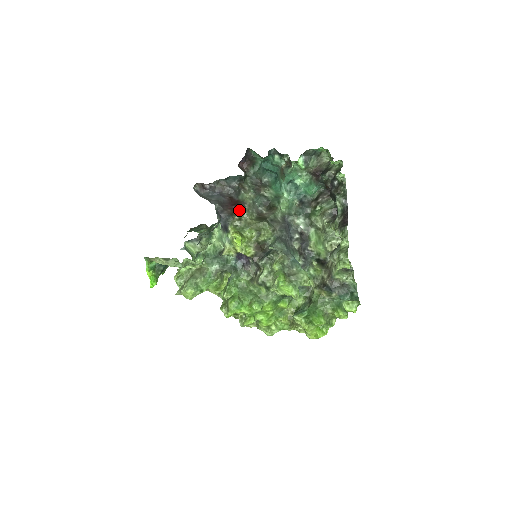
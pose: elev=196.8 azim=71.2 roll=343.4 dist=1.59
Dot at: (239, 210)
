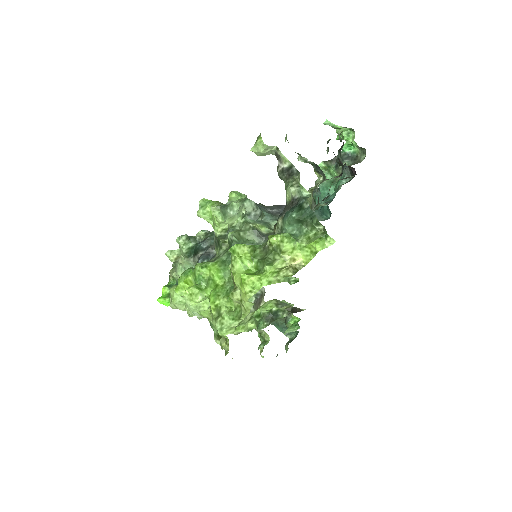
Dot at: occluded
